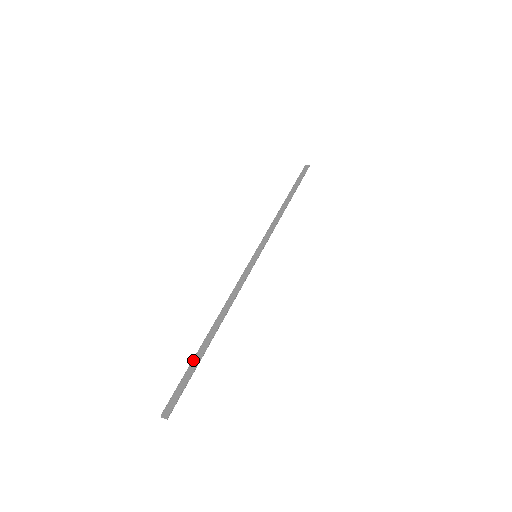
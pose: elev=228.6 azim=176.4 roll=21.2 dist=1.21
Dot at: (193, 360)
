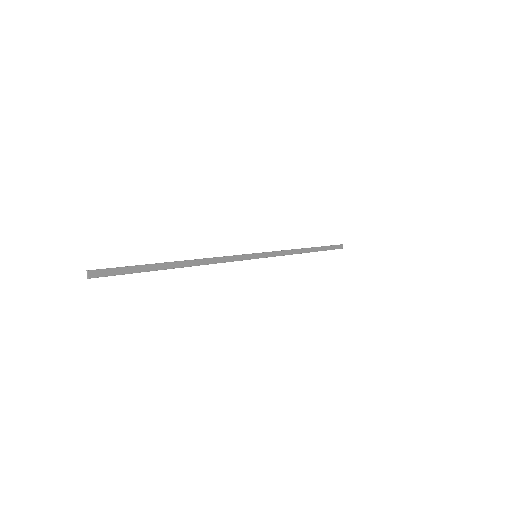
Dot at: (149, 265)
